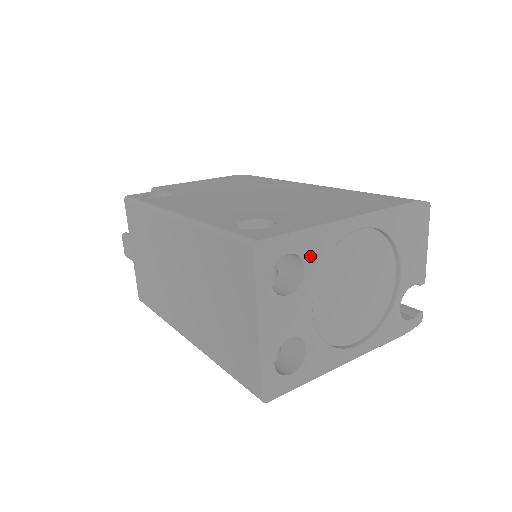
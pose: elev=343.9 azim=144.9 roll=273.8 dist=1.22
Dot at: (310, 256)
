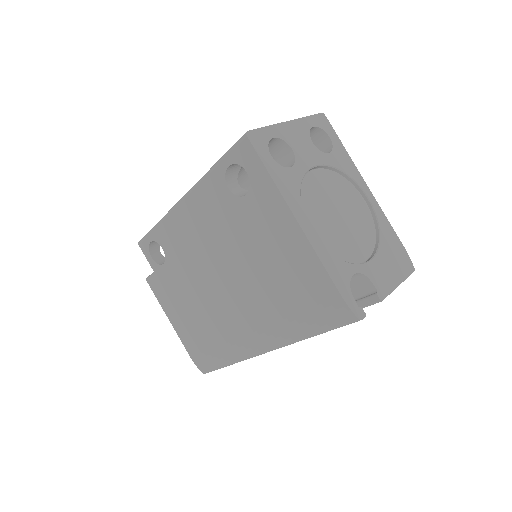
Dot at: (337, 156)
